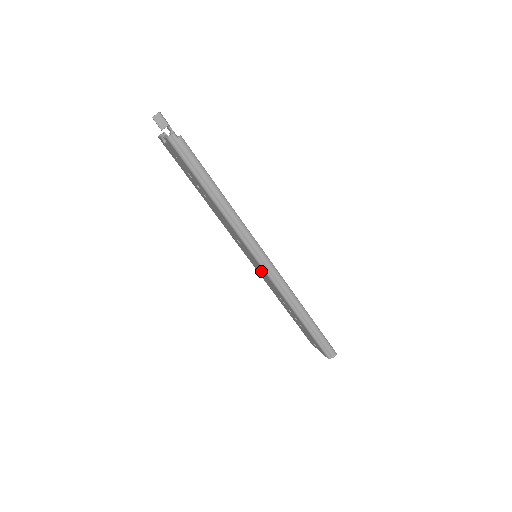
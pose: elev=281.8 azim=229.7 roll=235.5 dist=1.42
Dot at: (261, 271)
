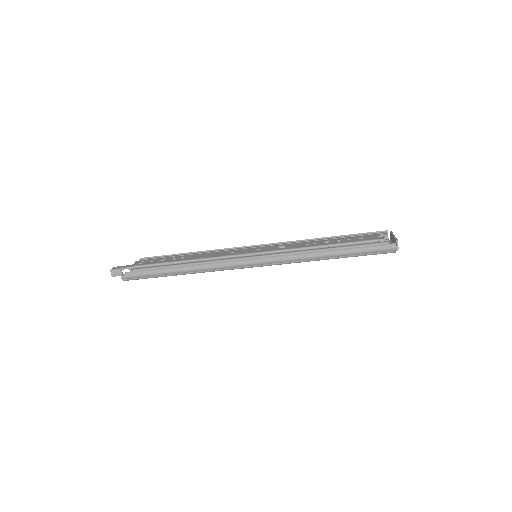
Dot at: occluded
